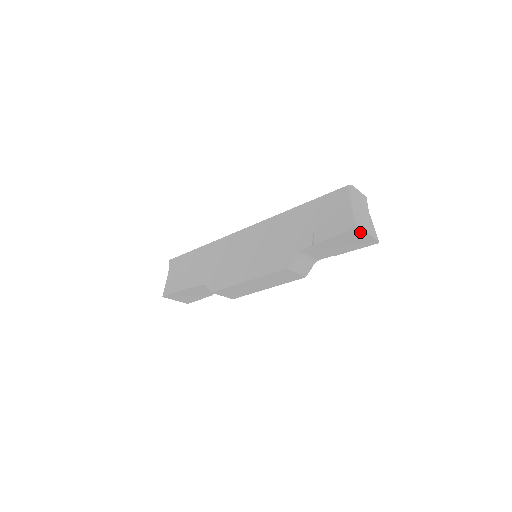
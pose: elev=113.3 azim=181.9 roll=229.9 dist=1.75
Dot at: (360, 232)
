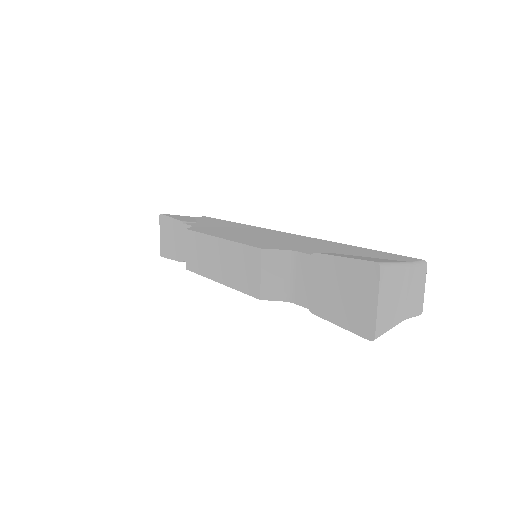
Dot at: (374, 280)
